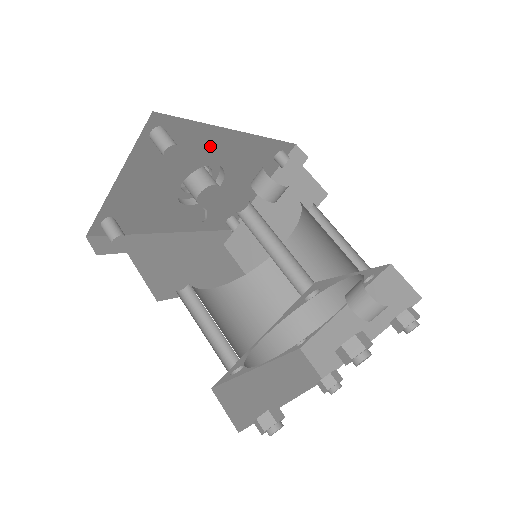
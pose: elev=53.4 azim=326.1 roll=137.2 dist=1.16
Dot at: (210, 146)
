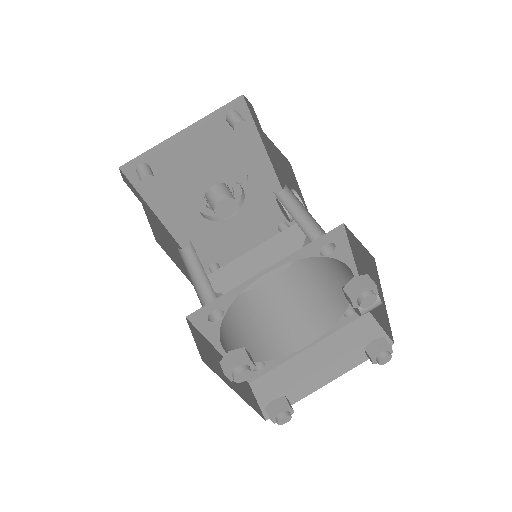
Dot at: (251, 166)
